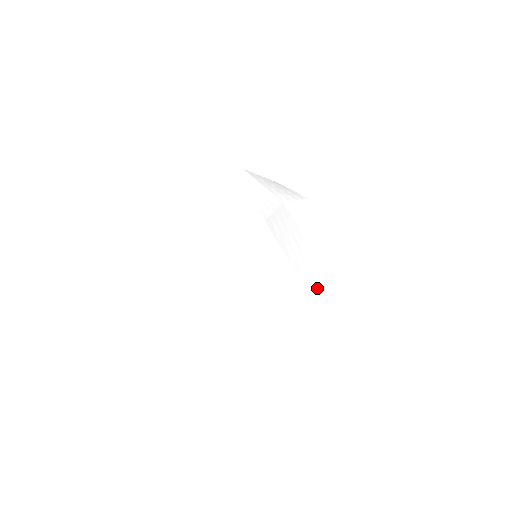
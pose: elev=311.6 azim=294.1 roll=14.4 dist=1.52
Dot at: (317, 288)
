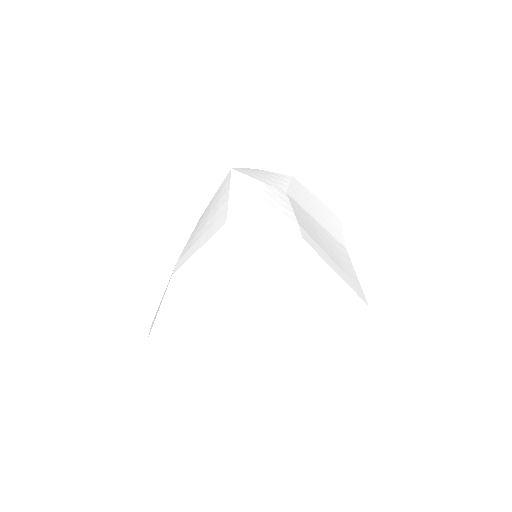
Dot at: (351, 271)
